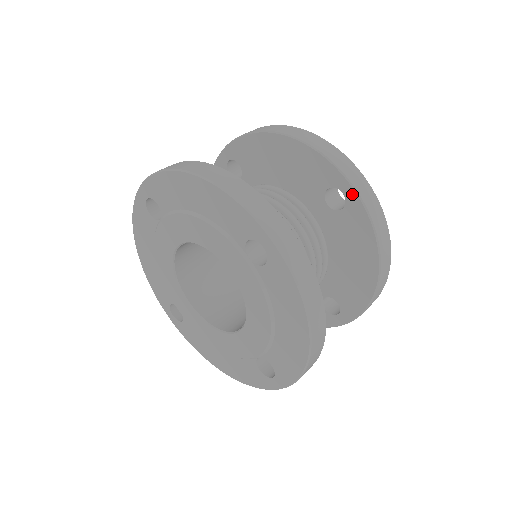
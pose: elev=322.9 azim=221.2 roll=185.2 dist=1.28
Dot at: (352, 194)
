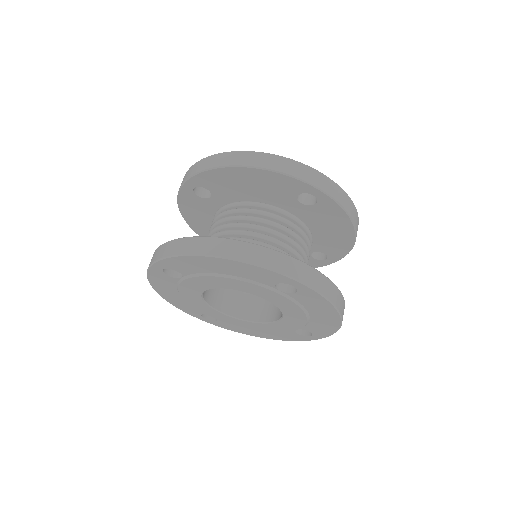
Dot at: (322, 195)
